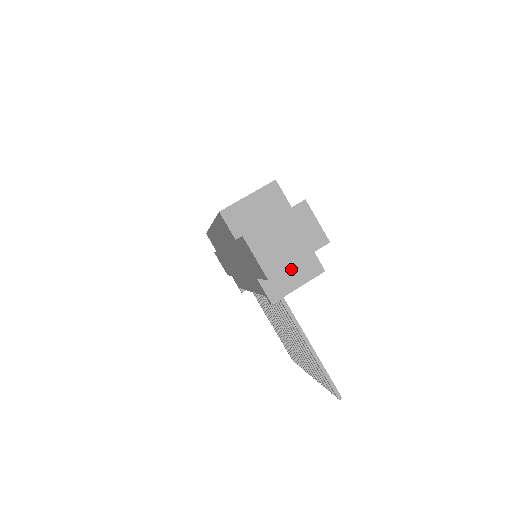
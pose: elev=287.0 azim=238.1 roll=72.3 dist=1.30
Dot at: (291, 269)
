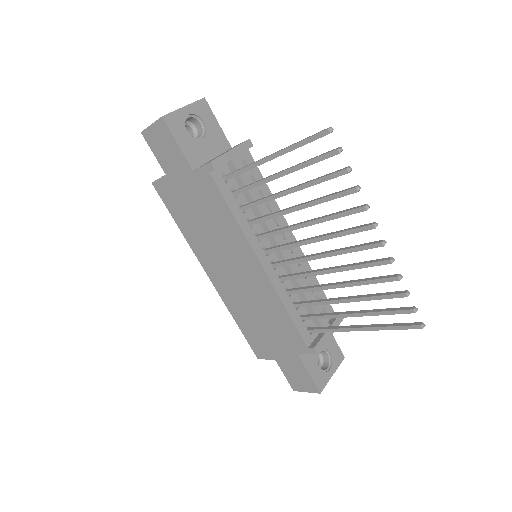
Dot at: occluded
